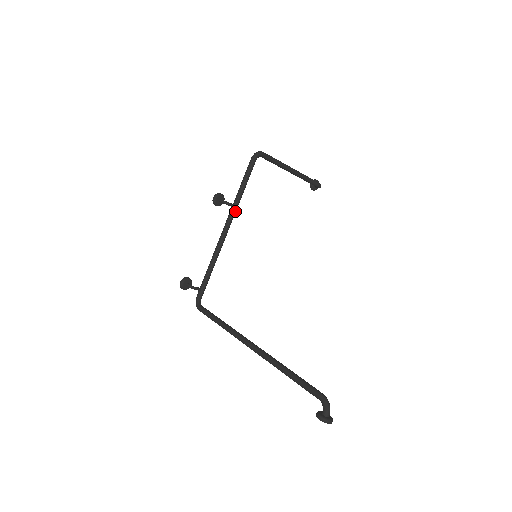
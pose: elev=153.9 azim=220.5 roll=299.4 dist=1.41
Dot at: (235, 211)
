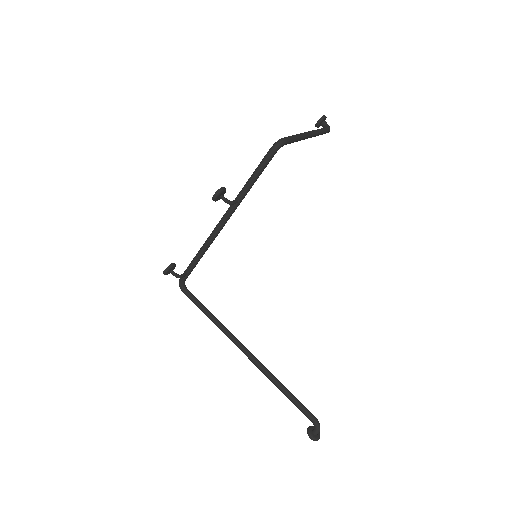
Dot at: occluded
